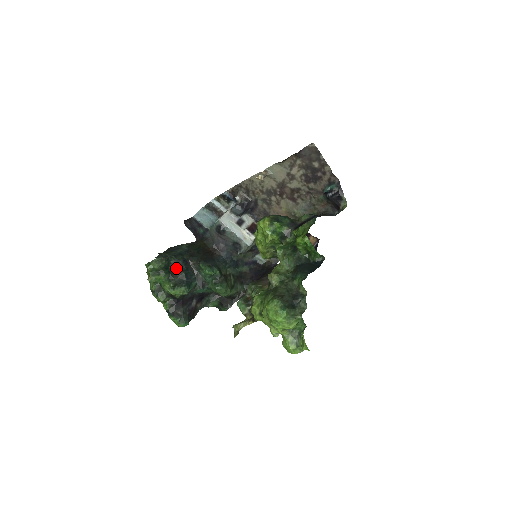
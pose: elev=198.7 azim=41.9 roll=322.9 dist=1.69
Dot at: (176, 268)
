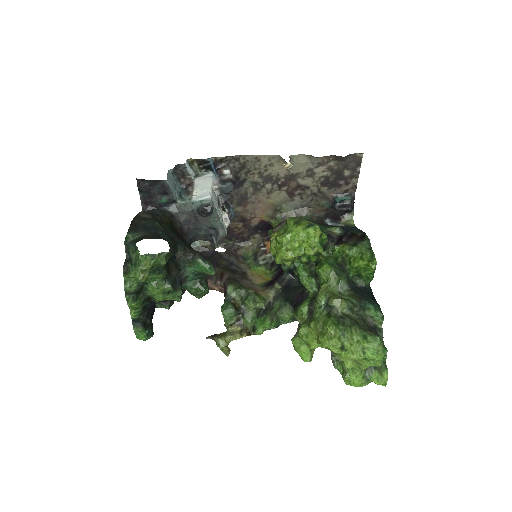
Dot at: (170, 262)
